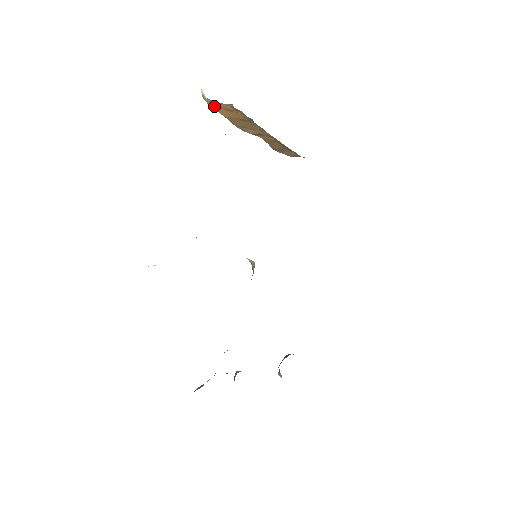
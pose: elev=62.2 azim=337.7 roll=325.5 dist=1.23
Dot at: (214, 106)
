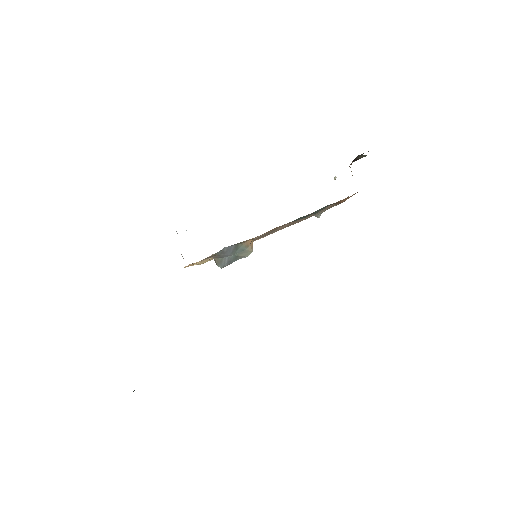
Dot at: occluded
